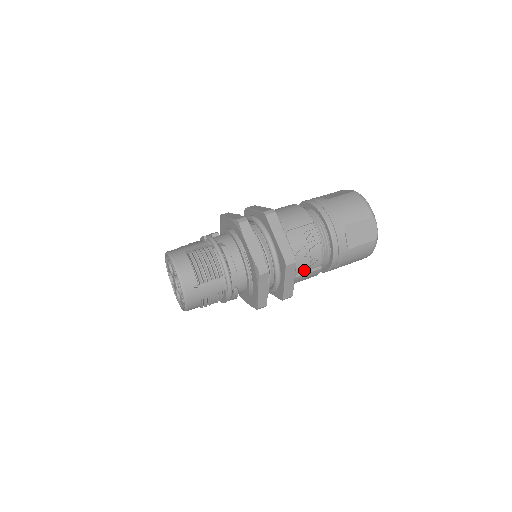
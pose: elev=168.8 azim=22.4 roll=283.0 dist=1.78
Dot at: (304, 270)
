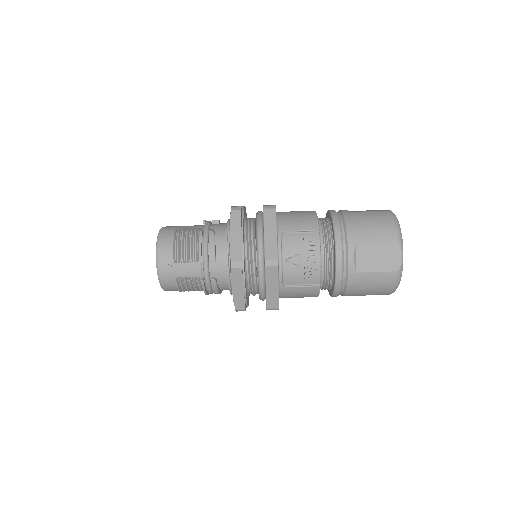
Dot at: (297, 282)
